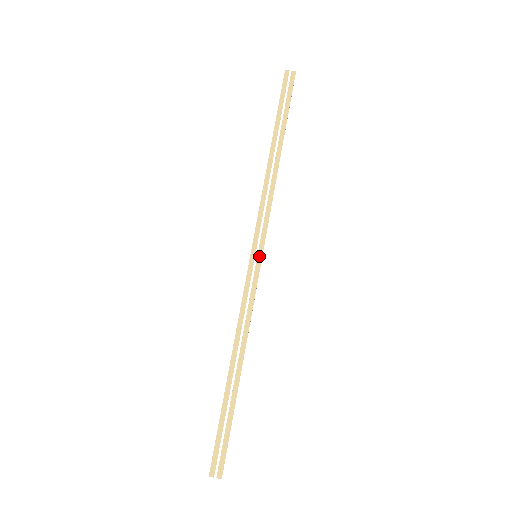
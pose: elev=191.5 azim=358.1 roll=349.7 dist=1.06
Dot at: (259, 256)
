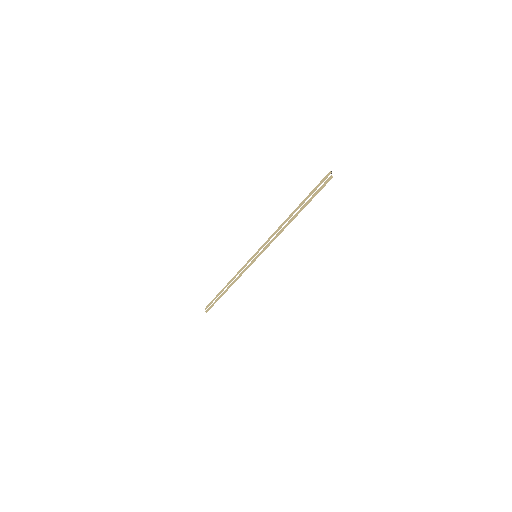
Dot at: (256, 257)
